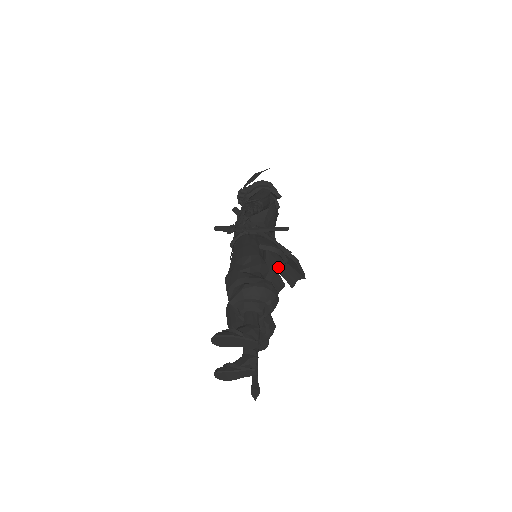
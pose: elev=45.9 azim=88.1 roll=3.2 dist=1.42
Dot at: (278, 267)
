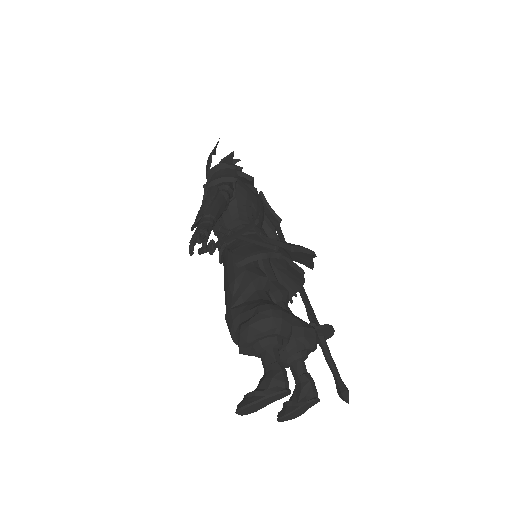
Dot at: (285, 254)
